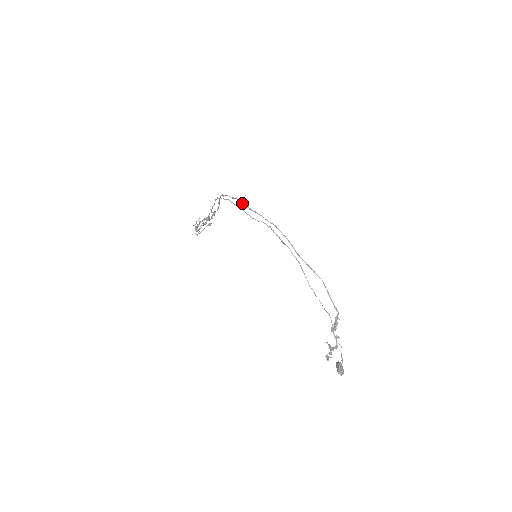
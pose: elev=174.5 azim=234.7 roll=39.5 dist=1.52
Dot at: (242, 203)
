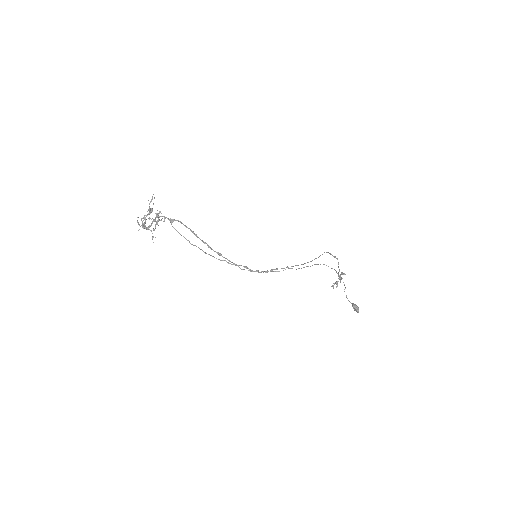
Dot at: occluded
